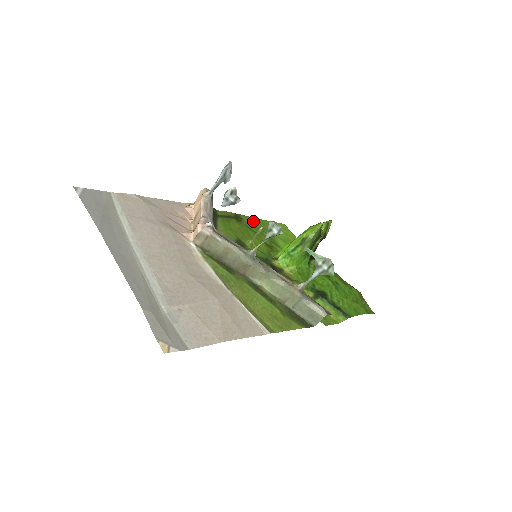
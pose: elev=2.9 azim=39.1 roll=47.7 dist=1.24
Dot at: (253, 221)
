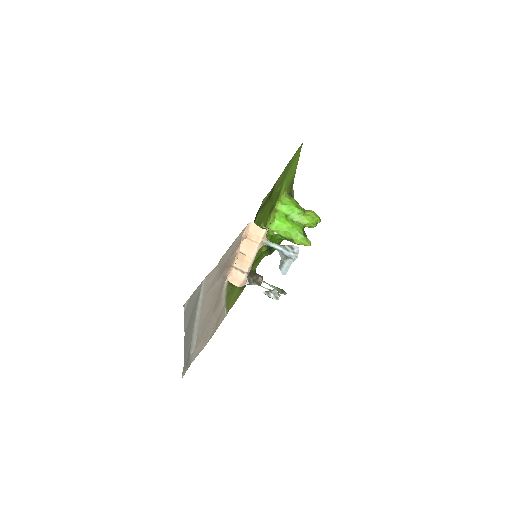
Dot at: occluded
